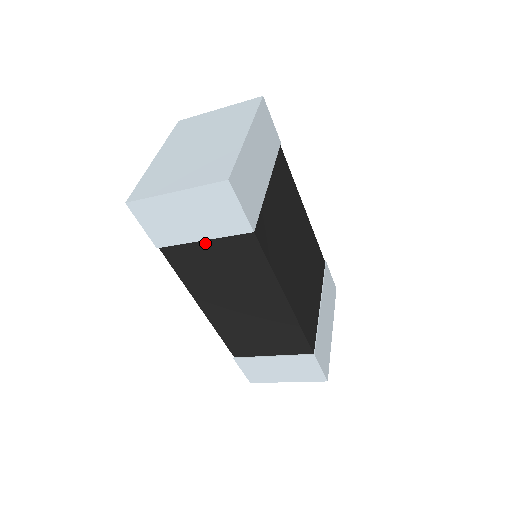
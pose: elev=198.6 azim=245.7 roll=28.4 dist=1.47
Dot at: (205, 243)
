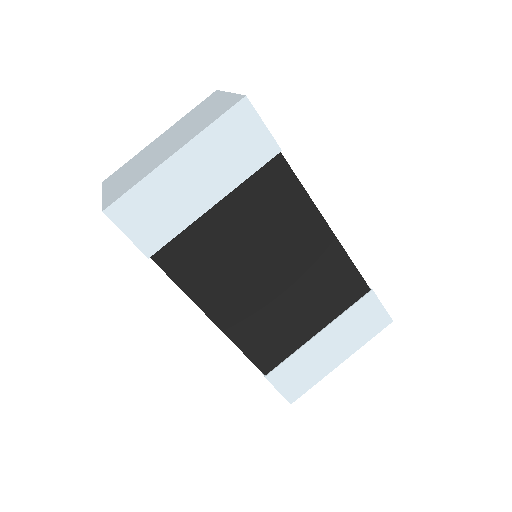
Dot at: occluded
